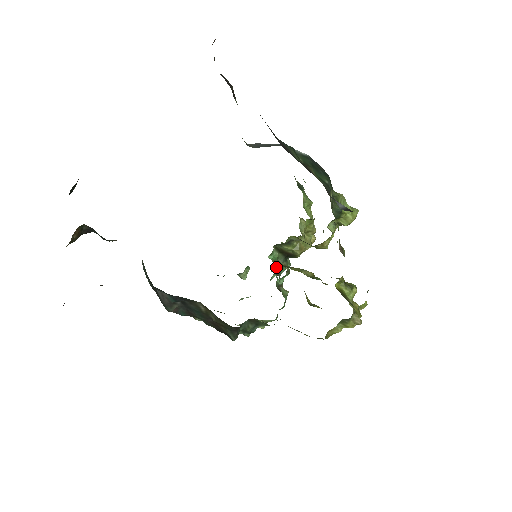
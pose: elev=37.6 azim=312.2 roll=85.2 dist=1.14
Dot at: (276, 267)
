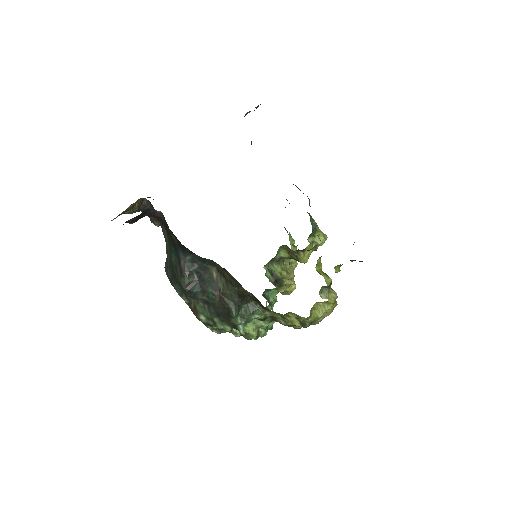
Dot at: (266, 297)
